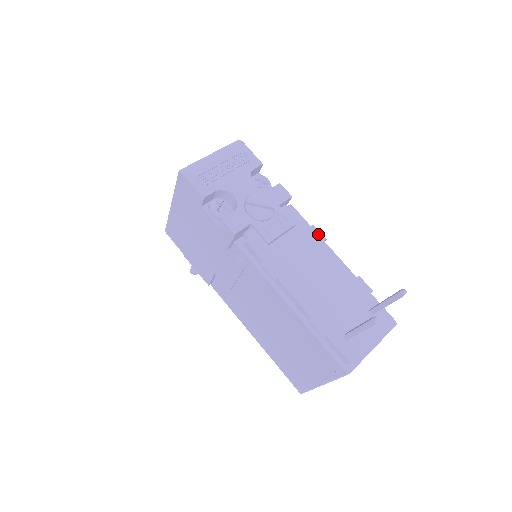
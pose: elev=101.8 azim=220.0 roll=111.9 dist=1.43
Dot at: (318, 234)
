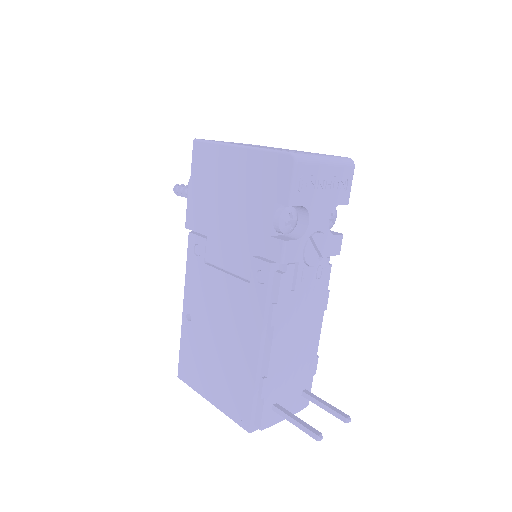
Dot at: (326, 301)
